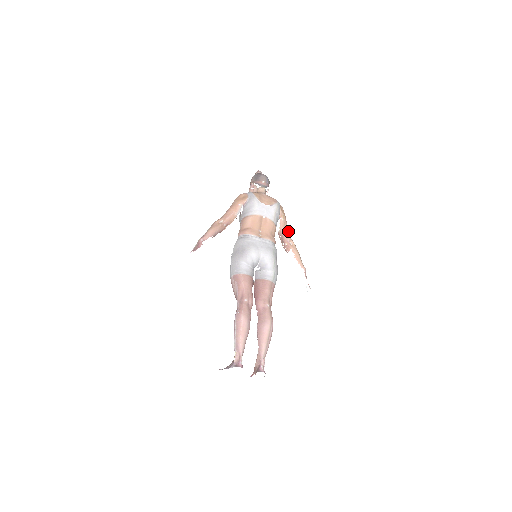
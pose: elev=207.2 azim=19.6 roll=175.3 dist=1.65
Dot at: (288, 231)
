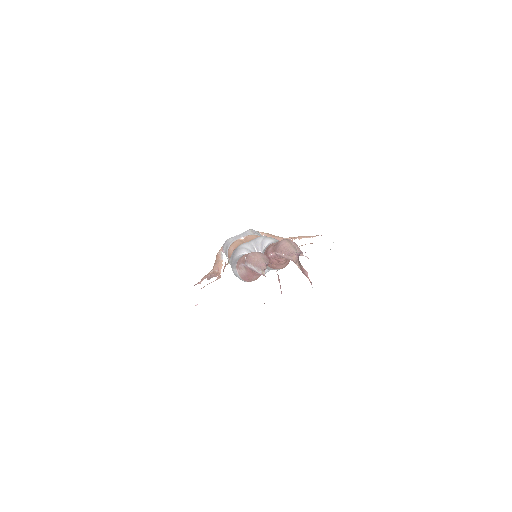
Dot at: occluded
